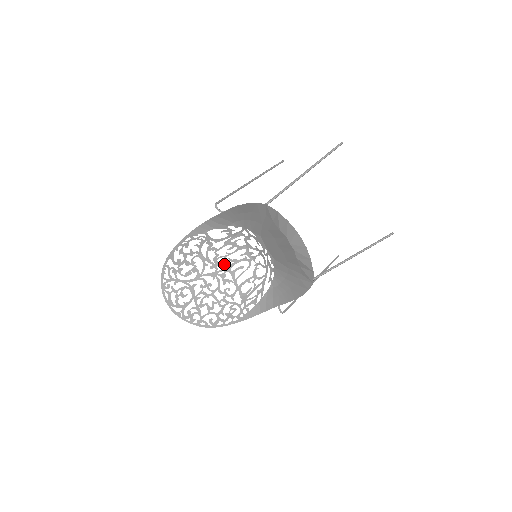
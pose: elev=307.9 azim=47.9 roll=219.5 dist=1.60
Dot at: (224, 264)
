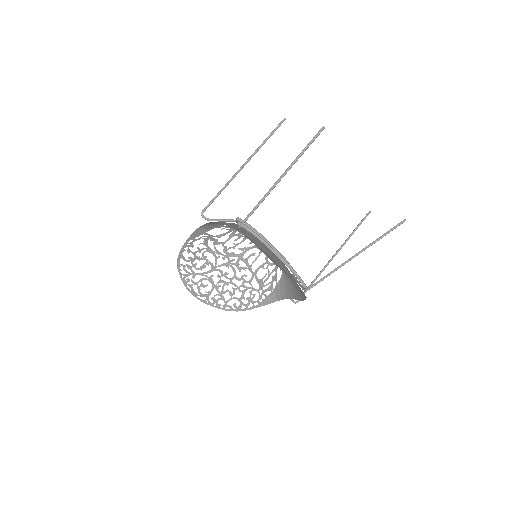
Dot at: (235, 254)
